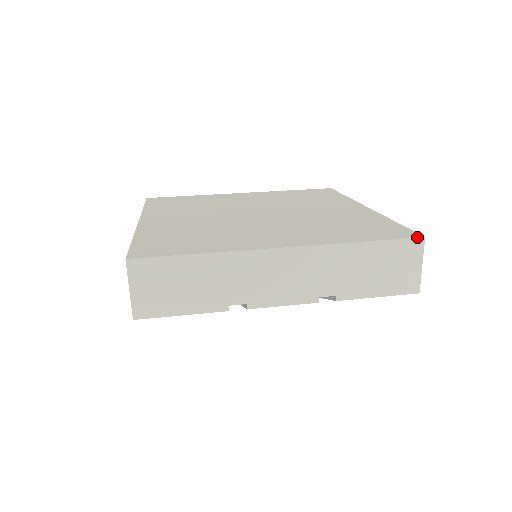
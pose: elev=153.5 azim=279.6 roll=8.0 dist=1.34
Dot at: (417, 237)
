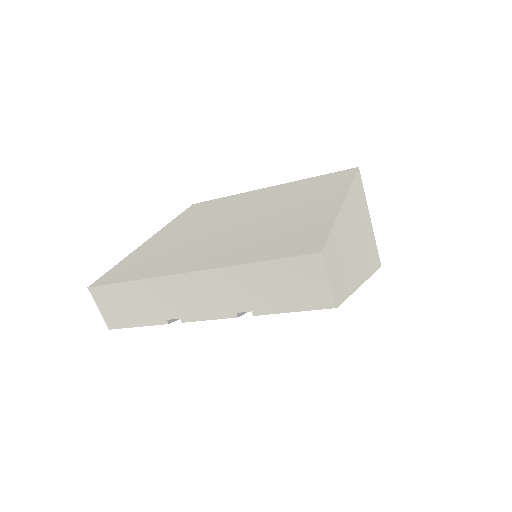
Dot at: (313, 253)
